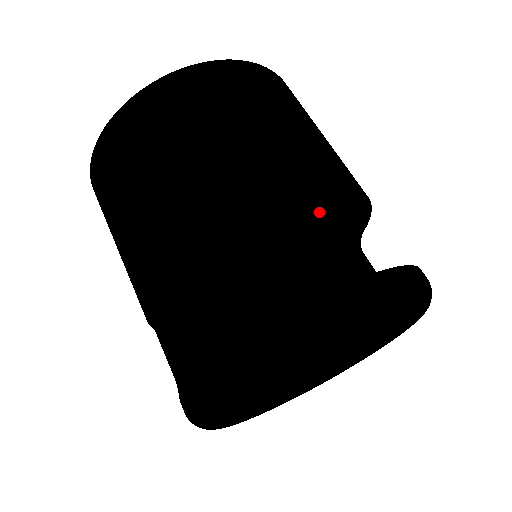
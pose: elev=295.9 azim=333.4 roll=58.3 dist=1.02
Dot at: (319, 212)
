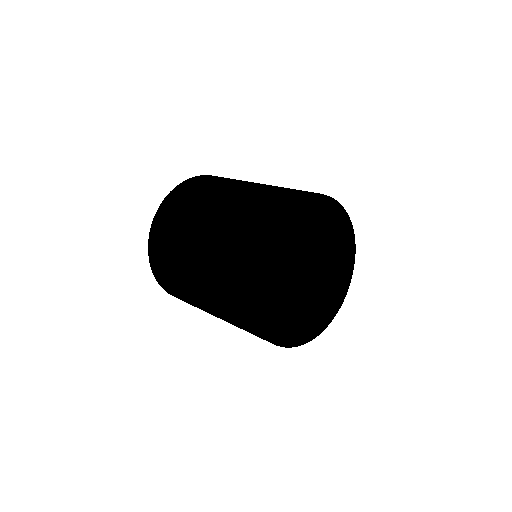
Dot at: occluded
